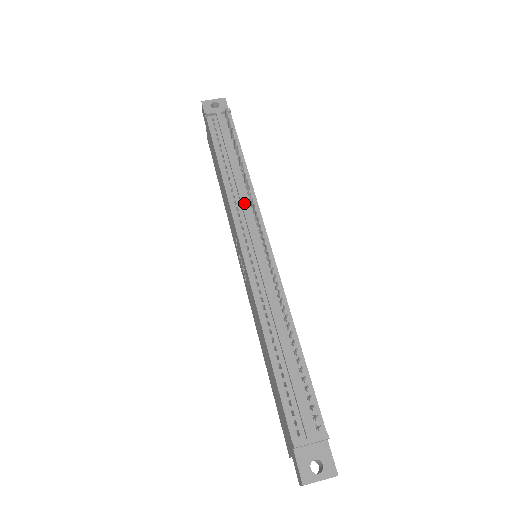
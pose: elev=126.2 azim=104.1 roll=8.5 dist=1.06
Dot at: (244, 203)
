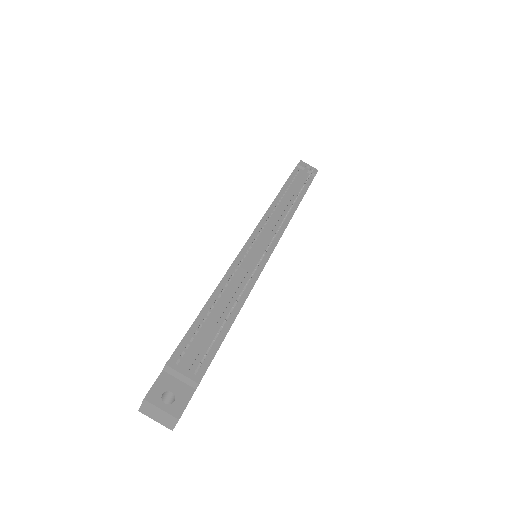
Dot at: (278, 217)
